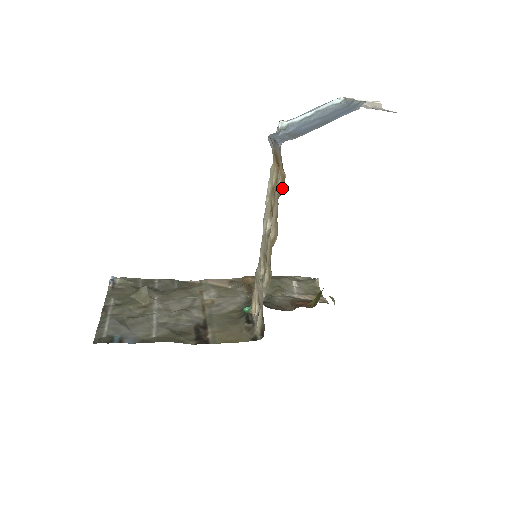
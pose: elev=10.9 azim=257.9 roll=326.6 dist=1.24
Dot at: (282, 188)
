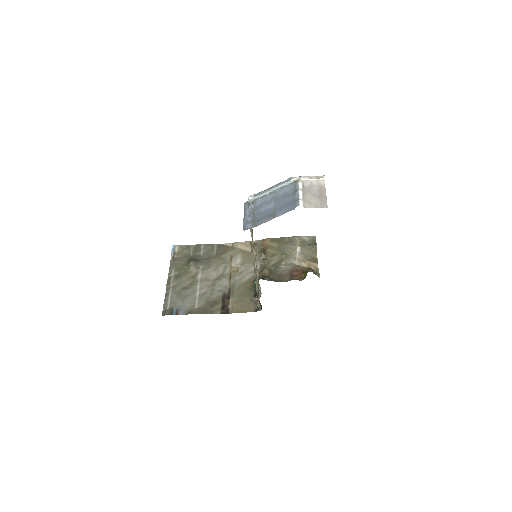
Dot at: occluded
